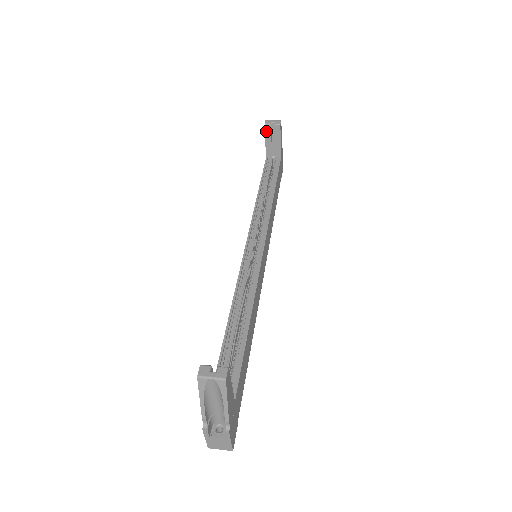
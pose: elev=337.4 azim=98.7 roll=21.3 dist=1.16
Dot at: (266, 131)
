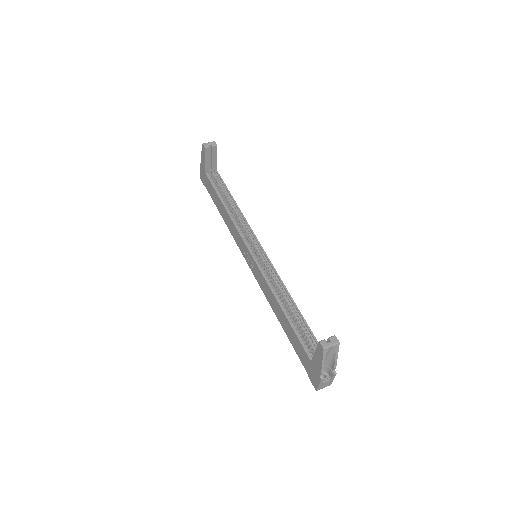
Dot at: (206, 152)
